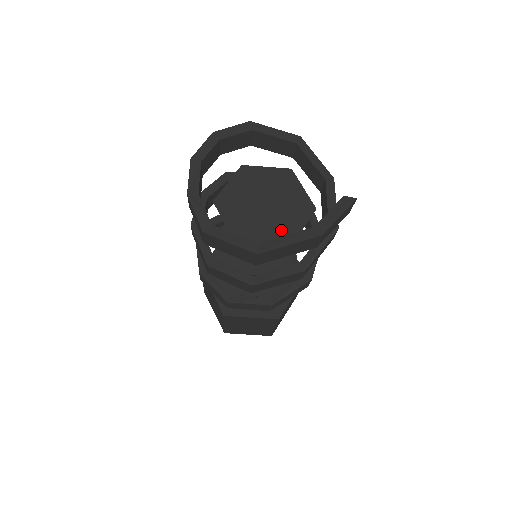
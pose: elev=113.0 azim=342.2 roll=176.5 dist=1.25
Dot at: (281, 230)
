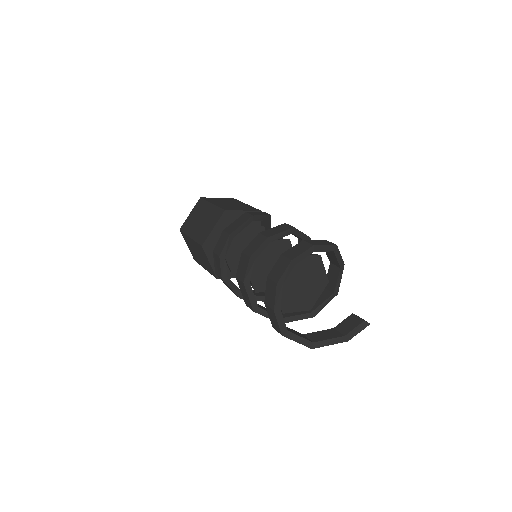
Dot at: (308, 300)
